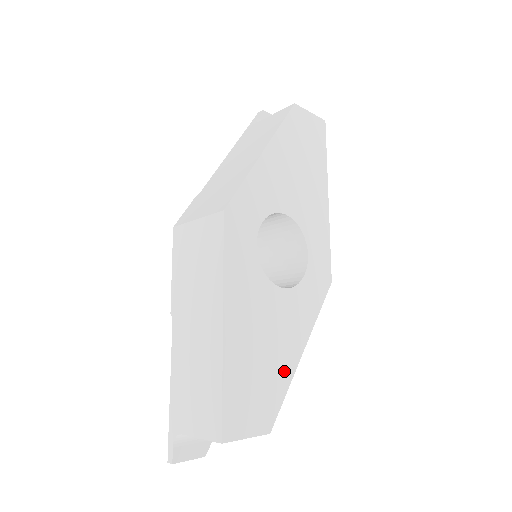
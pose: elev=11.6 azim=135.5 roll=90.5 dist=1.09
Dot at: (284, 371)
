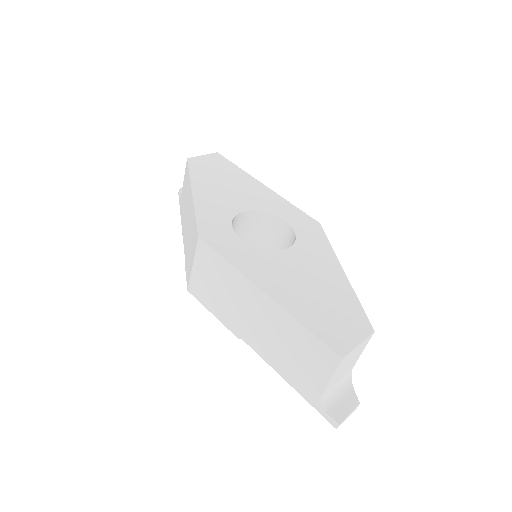
Dot at: (342, 291)
